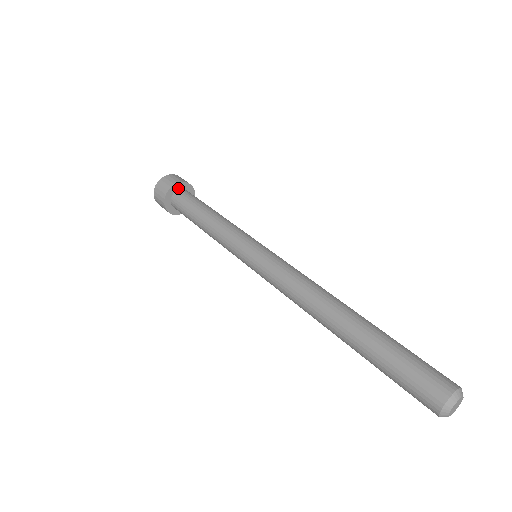
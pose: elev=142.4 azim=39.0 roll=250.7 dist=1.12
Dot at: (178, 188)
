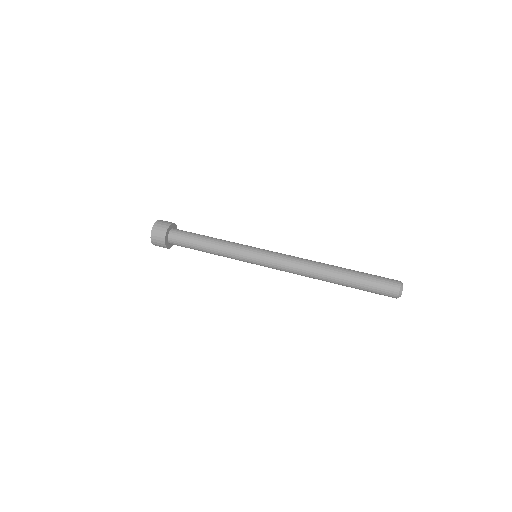
Dot at: (167, 236)
